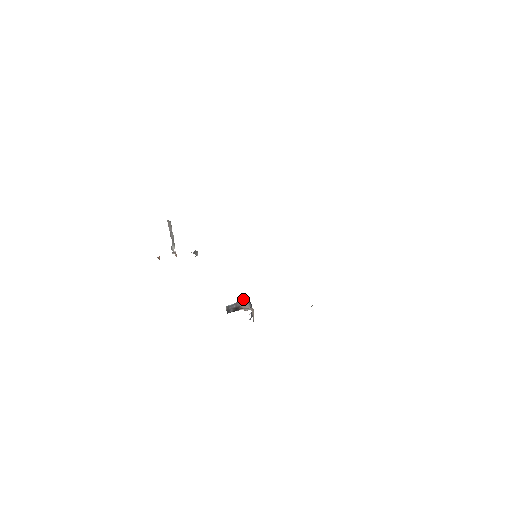
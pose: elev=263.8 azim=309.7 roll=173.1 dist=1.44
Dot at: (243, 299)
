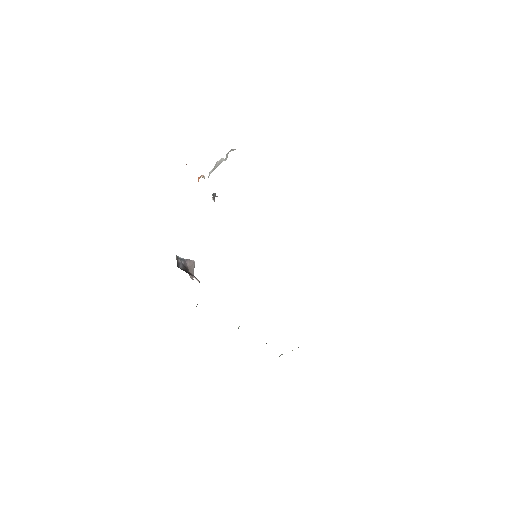
Dot at: (194, 263)
